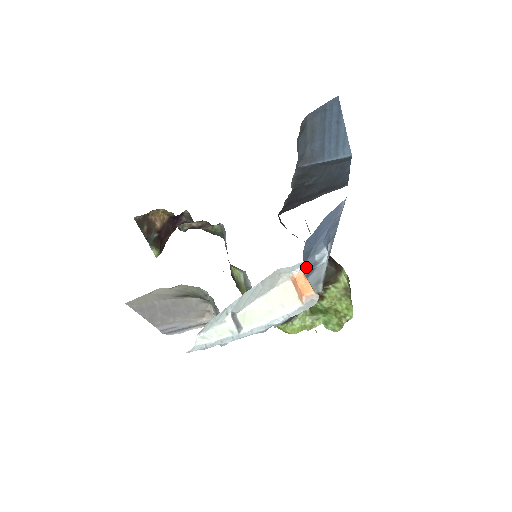
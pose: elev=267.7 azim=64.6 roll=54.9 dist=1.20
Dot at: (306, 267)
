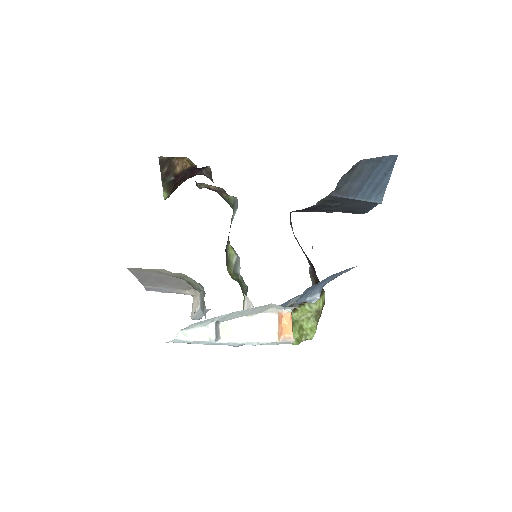
Dot at: (295, 303)
